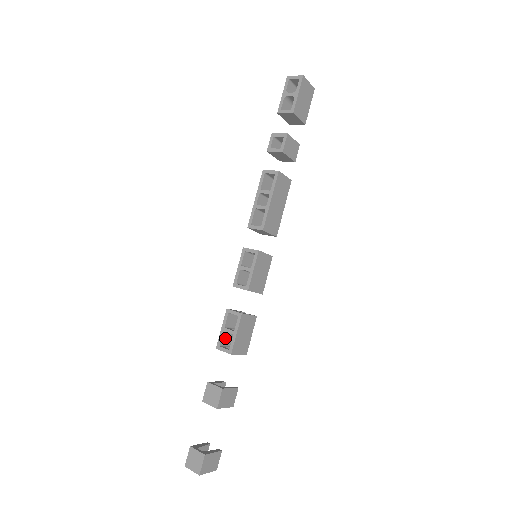
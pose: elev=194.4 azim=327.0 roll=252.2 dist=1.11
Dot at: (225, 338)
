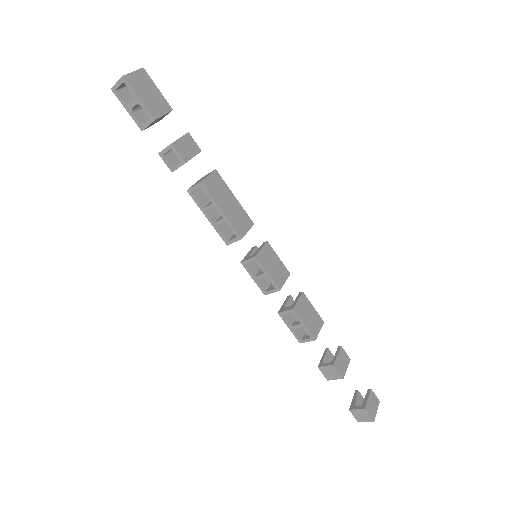
Dot at: (298, 330)
